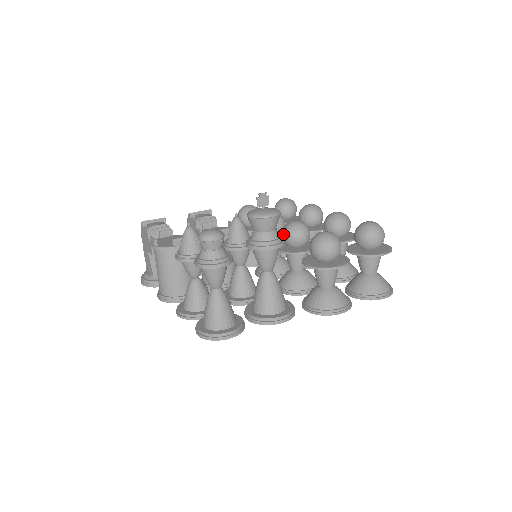
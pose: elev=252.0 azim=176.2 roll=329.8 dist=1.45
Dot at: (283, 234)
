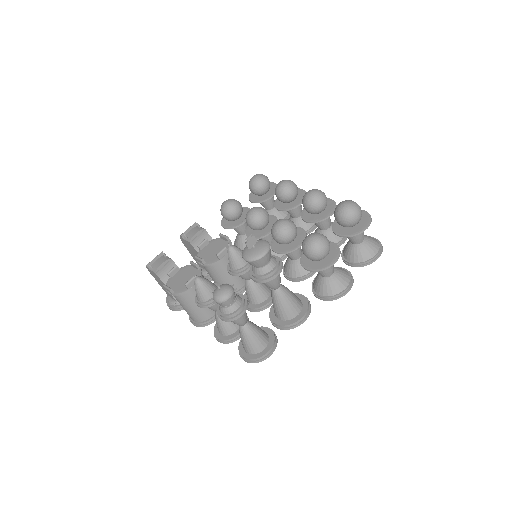
Dot at: (273, 237)
